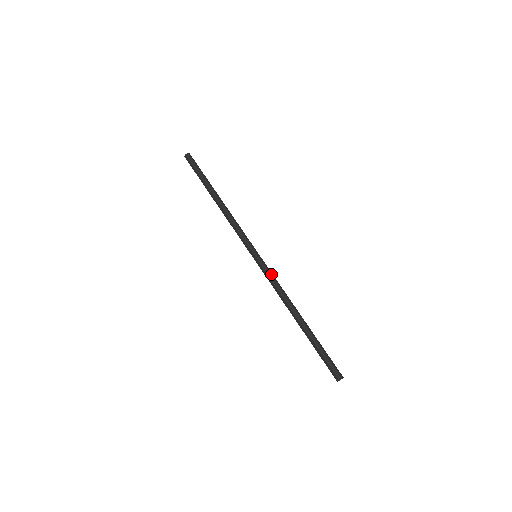
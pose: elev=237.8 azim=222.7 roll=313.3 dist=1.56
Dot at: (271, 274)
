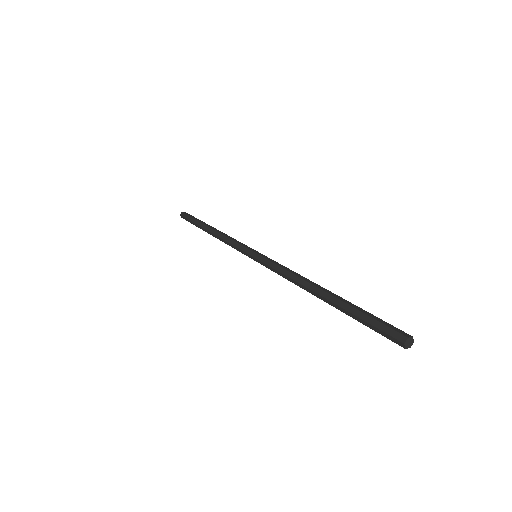
Dot at: (274, 262)
